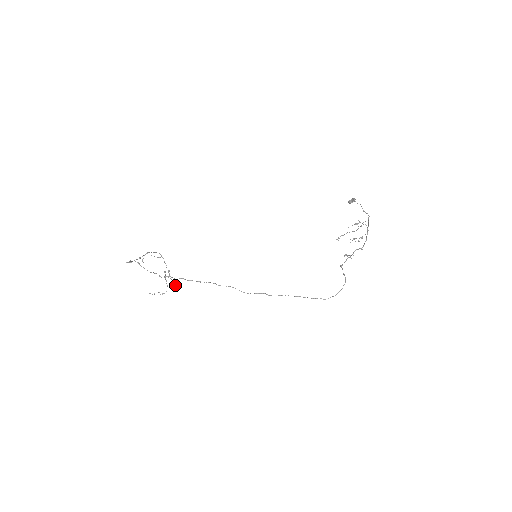
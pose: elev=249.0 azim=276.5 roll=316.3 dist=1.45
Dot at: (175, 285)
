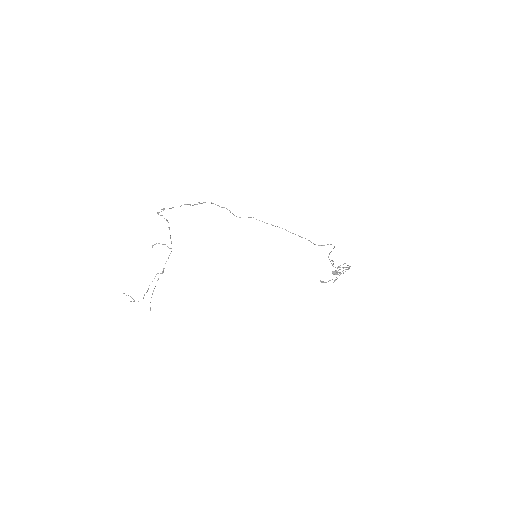
Dot at: occluded
